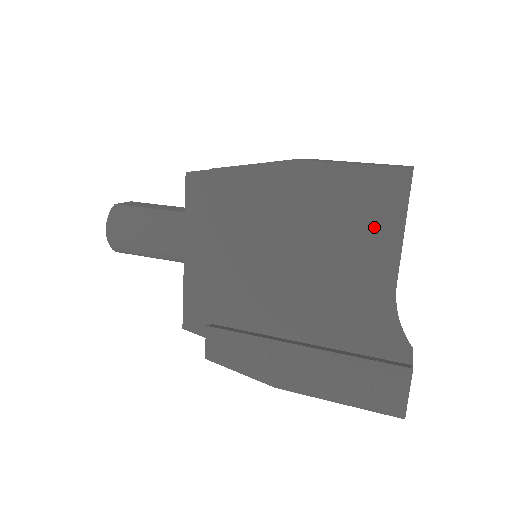
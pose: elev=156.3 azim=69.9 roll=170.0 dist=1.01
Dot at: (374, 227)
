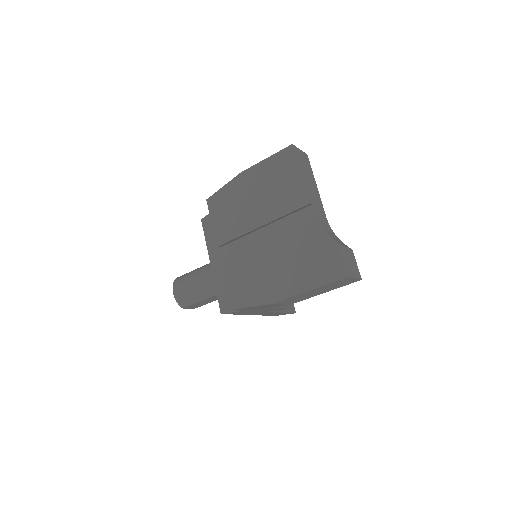
Dot at: (287, 180)
